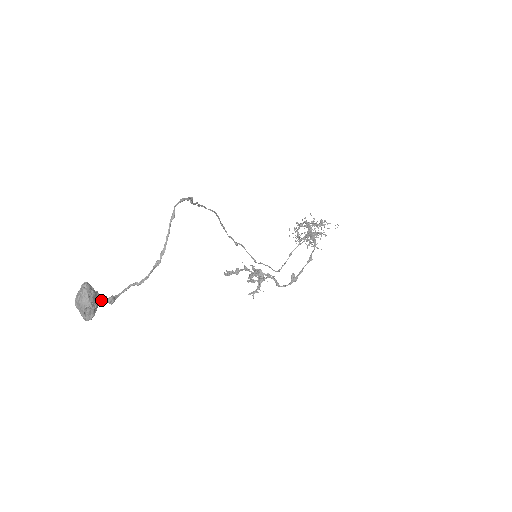
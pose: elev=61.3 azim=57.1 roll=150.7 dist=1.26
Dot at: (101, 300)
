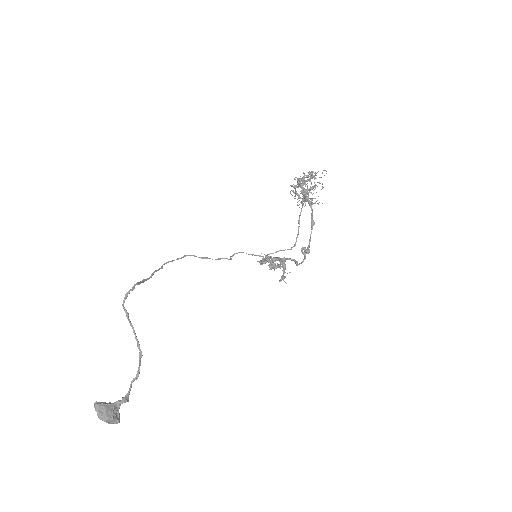
Dot at: (117, 405)
